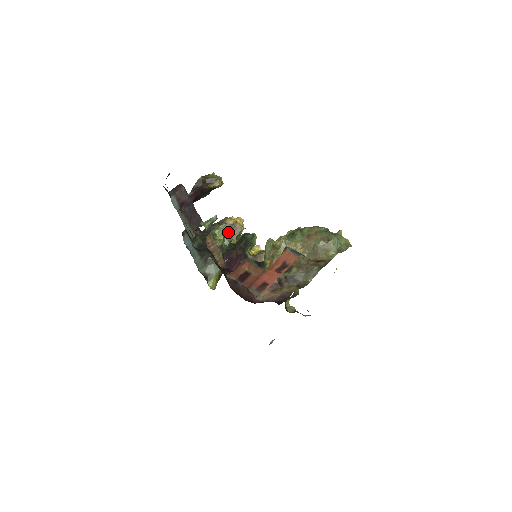
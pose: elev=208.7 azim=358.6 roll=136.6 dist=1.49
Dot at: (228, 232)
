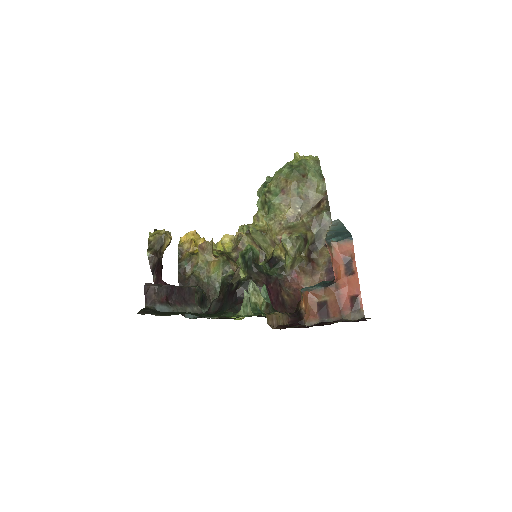
Dot at: (201, 259)
